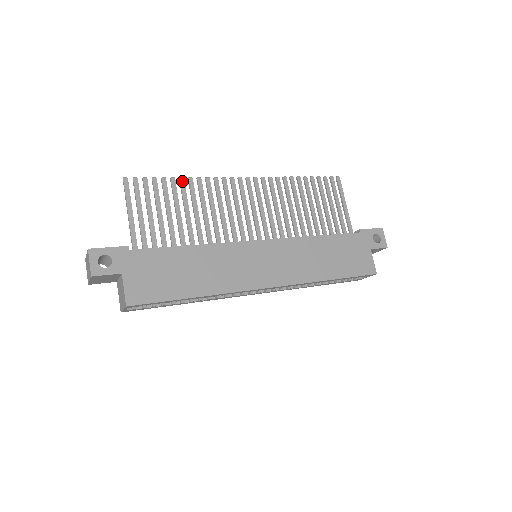
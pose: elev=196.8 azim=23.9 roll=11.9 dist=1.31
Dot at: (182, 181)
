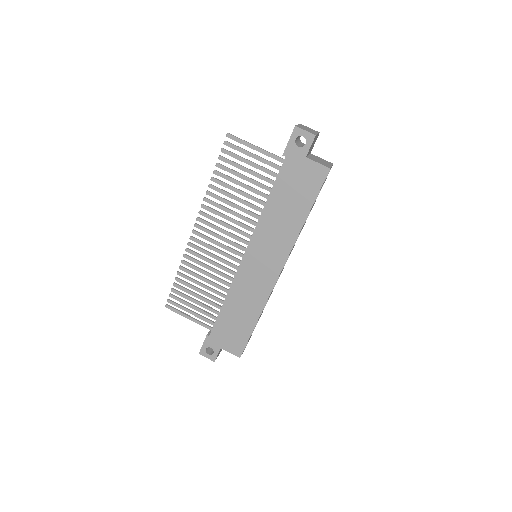
Dot at: (180, 274)
